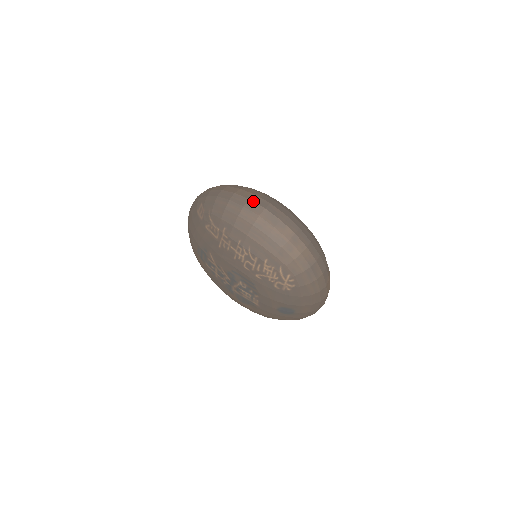
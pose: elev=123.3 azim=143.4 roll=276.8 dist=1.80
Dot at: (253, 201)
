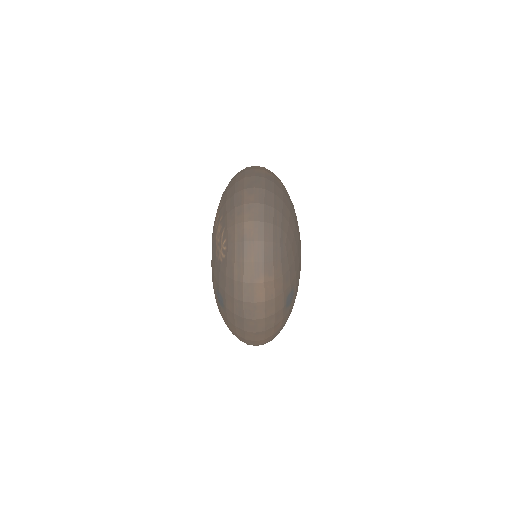
Dot at: (255, 170)
